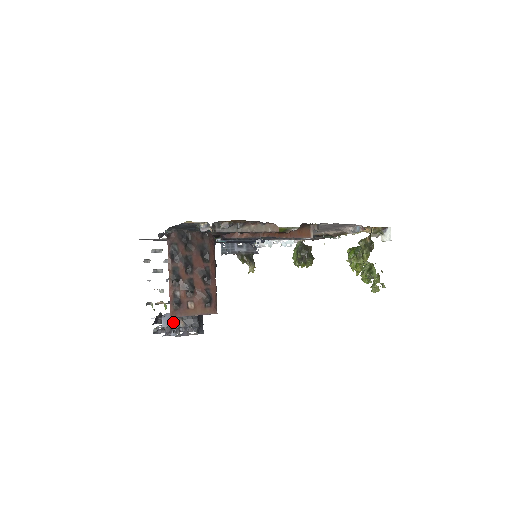
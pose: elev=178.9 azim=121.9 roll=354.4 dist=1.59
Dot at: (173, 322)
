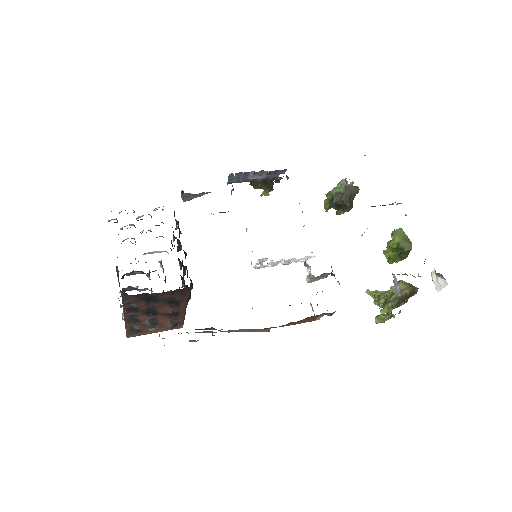
Dot at: occluded
